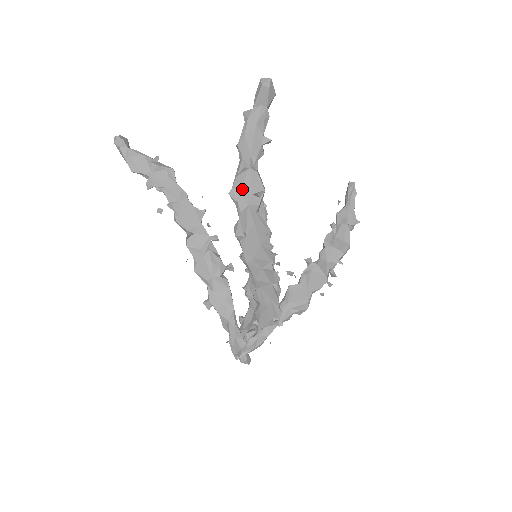
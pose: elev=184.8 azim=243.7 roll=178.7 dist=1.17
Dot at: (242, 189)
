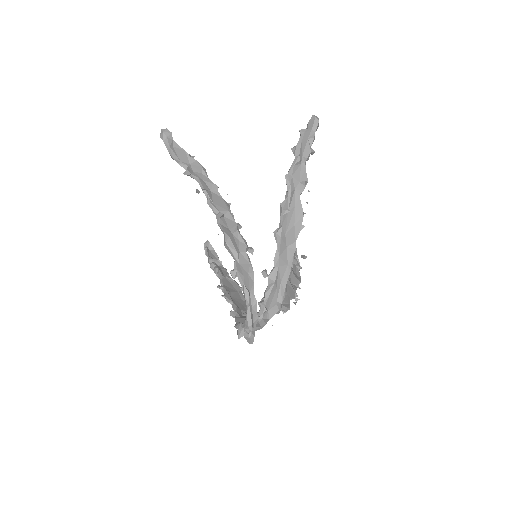
Dot at: (294, 176)
